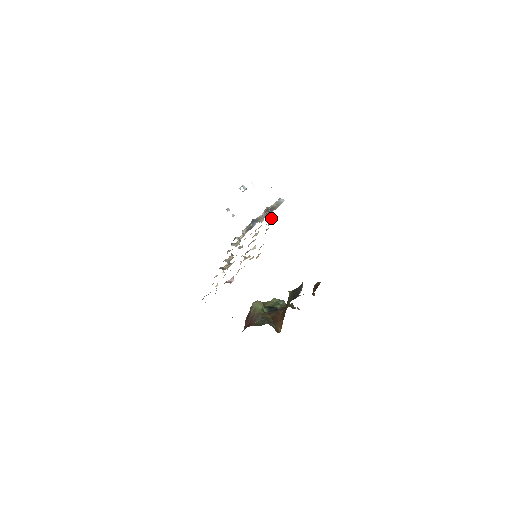
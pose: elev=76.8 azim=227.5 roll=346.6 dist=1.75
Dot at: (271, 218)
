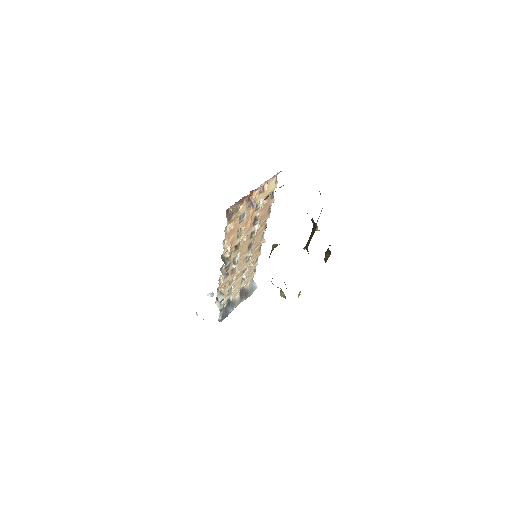
Dot at: (260, 247)
